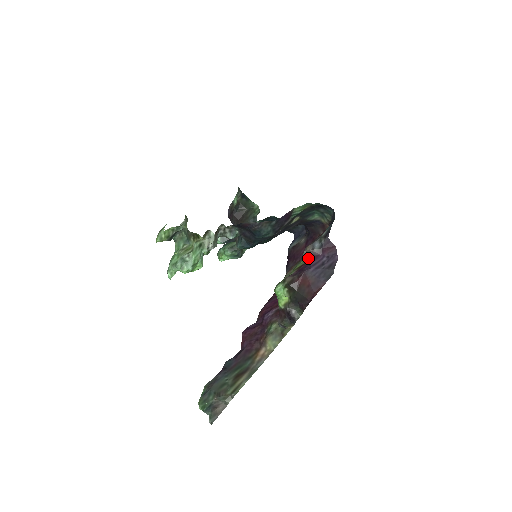
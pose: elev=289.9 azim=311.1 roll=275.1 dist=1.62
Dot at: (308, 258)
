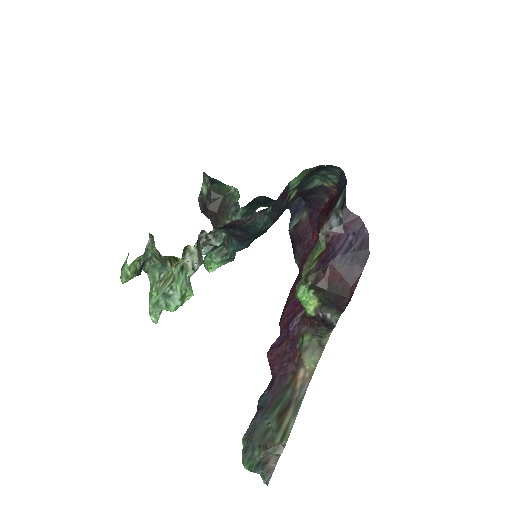
Dot at: (327, 242)
